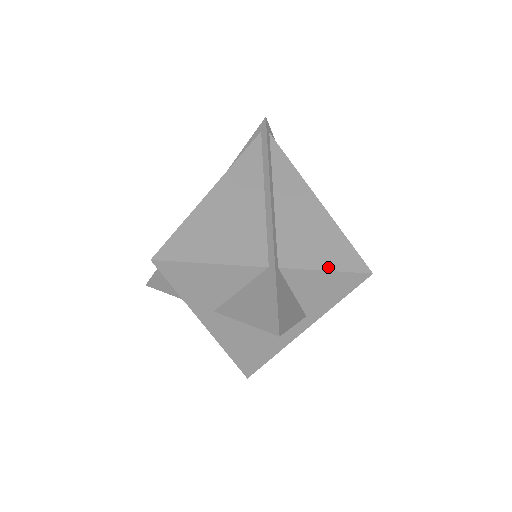
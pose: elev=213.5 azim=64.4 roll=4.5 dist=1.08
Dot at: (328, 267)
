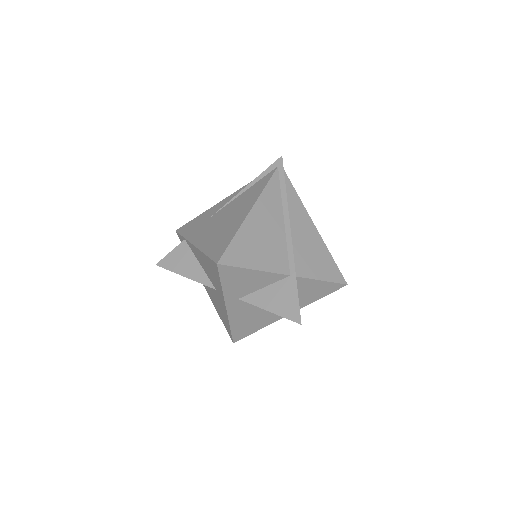
Dot at: (324, 278)
